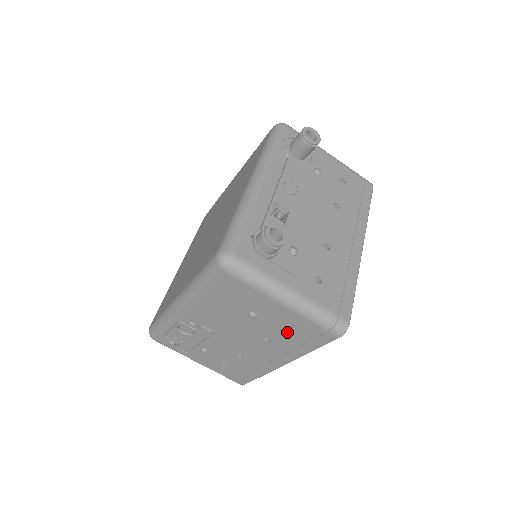
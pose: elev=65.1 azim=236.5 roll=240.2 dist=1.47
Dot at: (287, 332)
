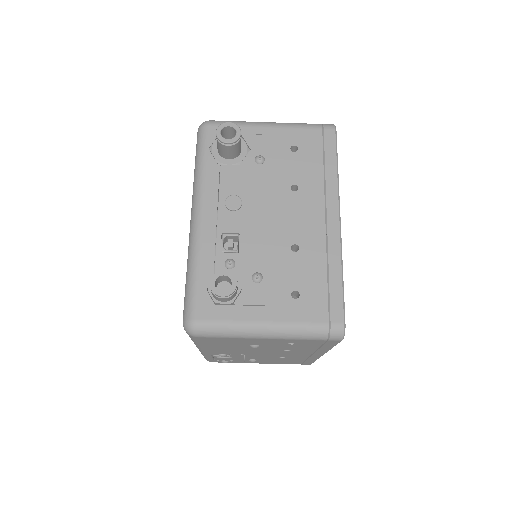
Dot at: (296, 346)
